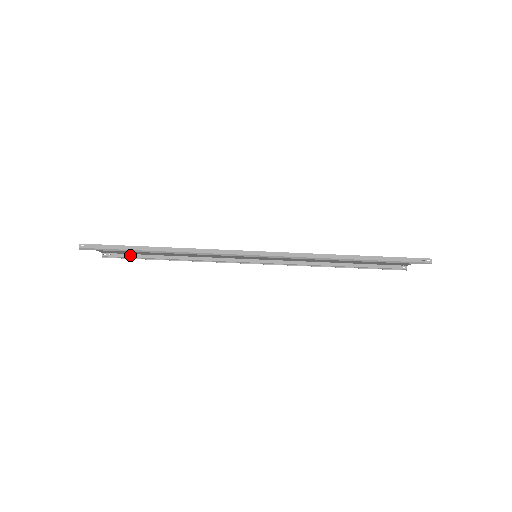
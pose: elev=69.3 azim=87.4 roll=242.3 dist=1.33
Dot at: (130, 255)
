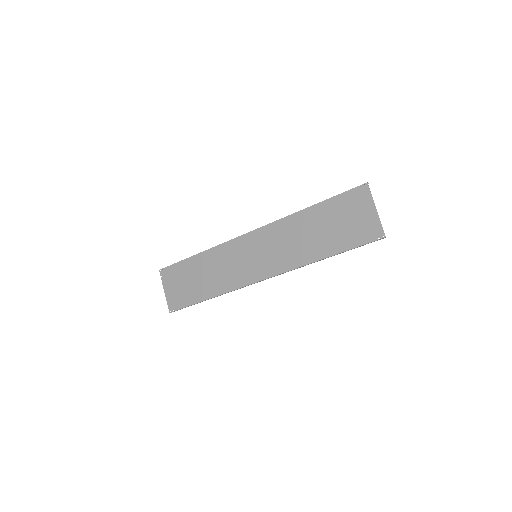
Dot at: (174, 264)
